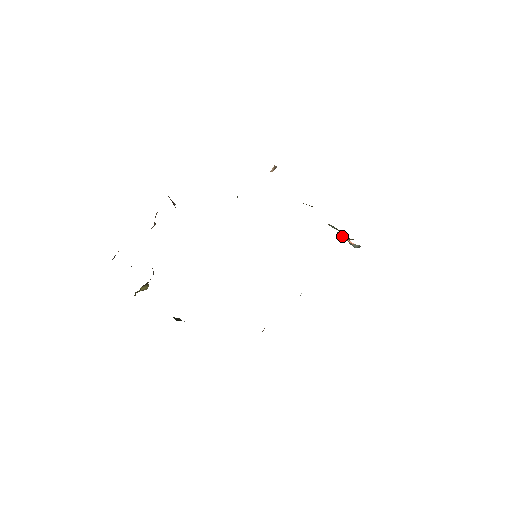
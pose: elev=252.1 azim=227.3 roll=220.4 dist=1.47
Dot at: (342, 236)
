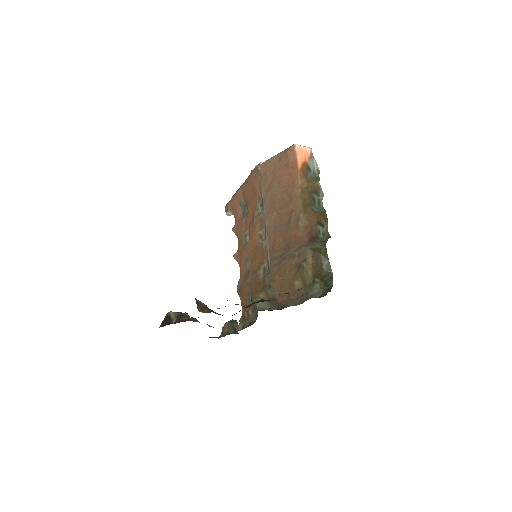
Dot at: (315, 200)
